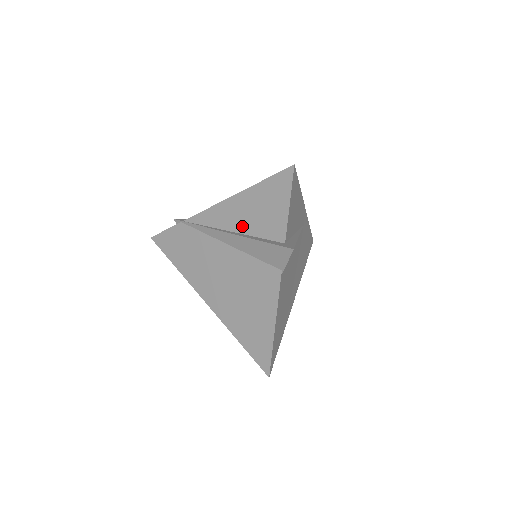
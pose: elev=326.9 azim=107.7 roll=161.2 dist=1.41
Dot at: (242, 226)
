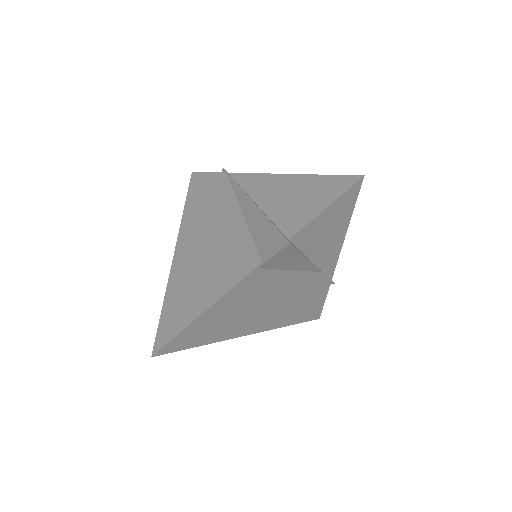
Dot at: (268, 203)
